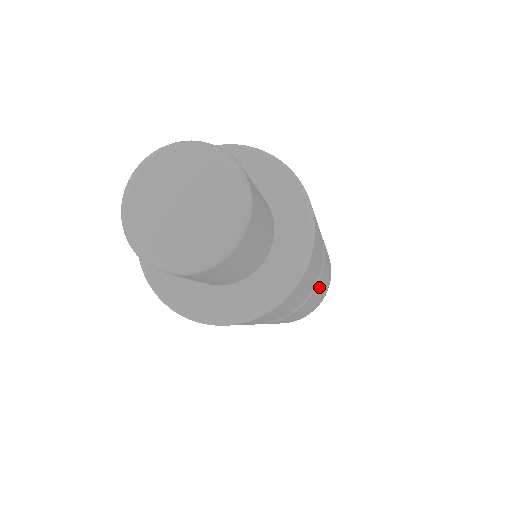
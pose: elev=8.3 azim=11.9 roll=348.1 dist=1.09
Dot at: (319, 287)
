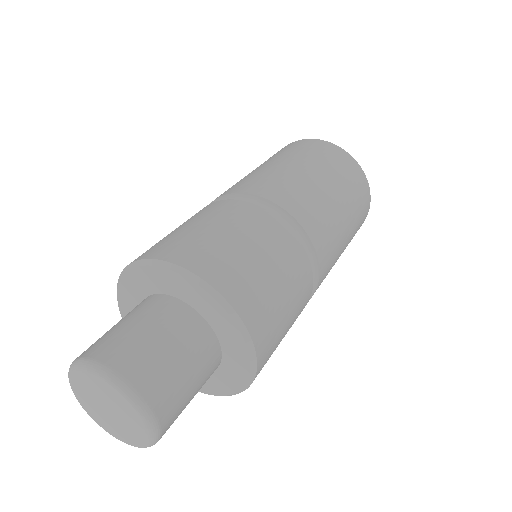
Dot at: occluded
